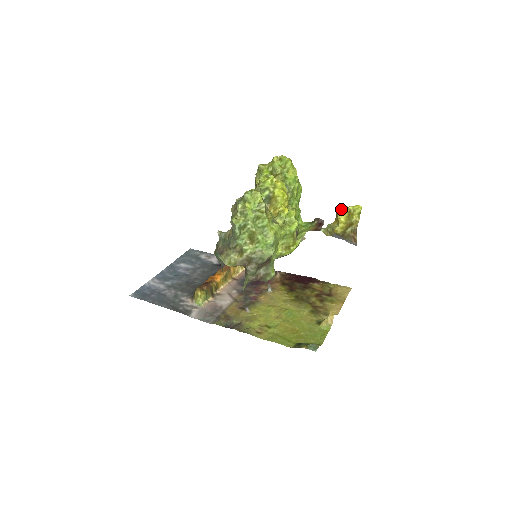
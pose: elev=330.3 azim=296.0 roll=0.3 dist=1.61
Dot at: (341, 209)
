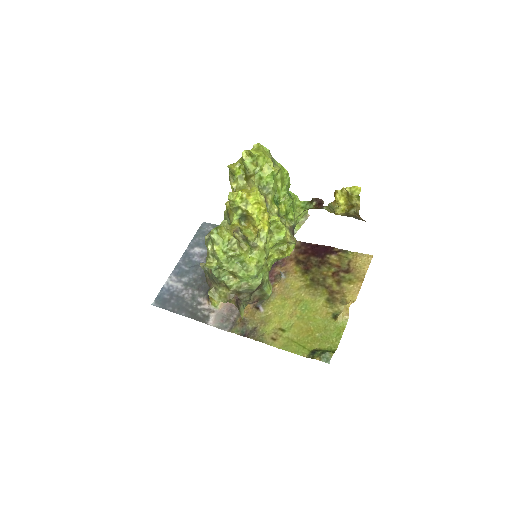
Dot at: (338, 190)
